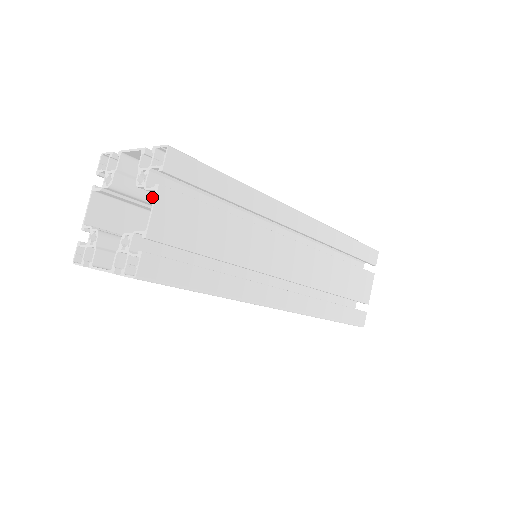
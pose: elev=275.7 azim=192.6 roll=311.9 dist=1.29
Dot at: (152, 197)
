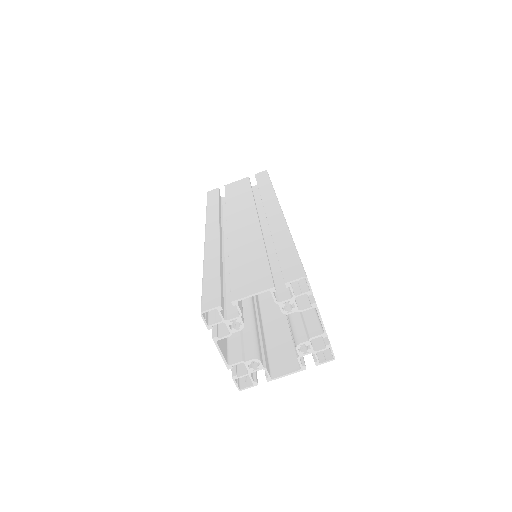
Dot at: (241, 301)
